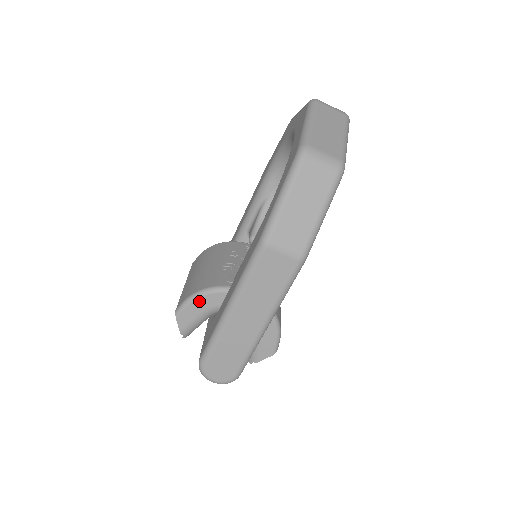
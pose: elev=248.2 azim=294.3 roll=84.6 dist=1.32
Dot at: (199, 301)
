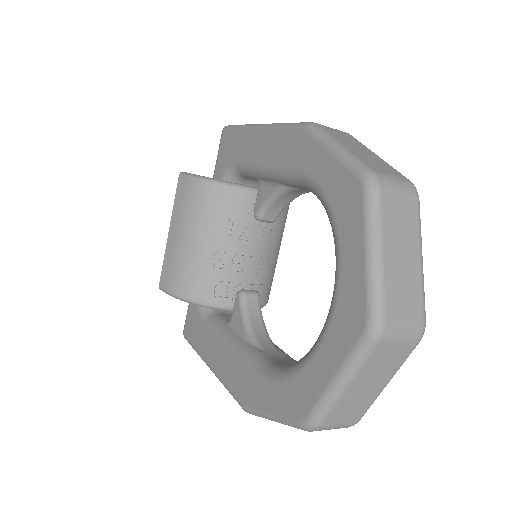
Dot at: occluded
